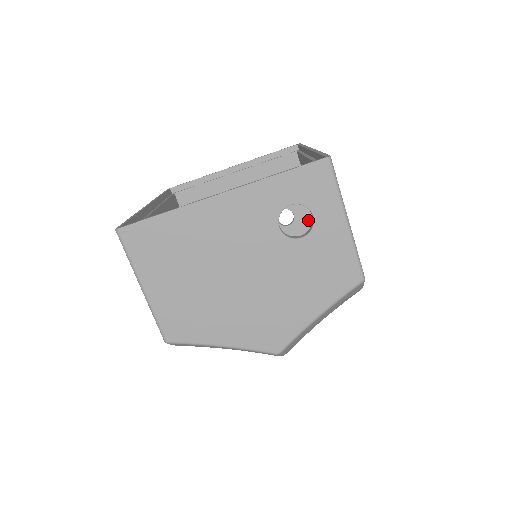
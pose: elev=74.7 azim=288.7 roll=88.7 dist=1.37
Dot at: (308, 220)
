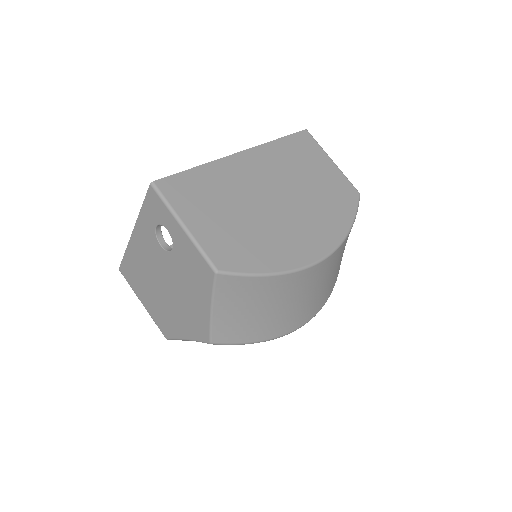
Dot at: occluded
